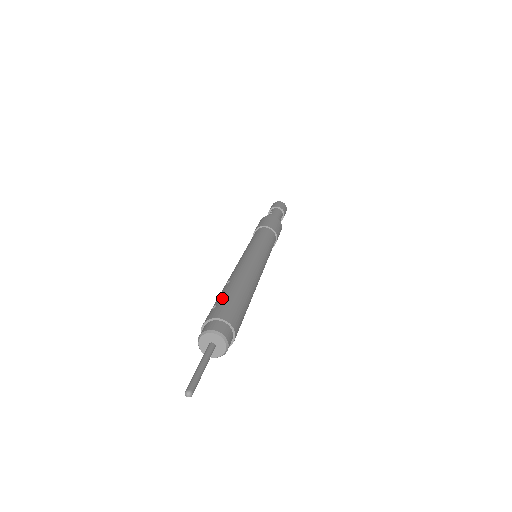
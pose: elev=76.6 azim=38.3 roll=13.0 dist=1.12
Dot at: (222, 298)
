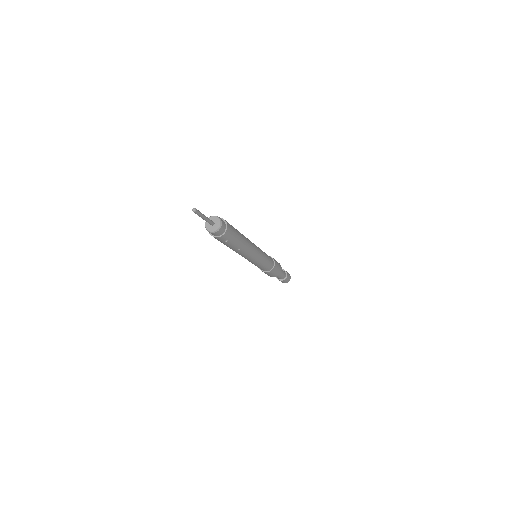
Dot at: occluded
